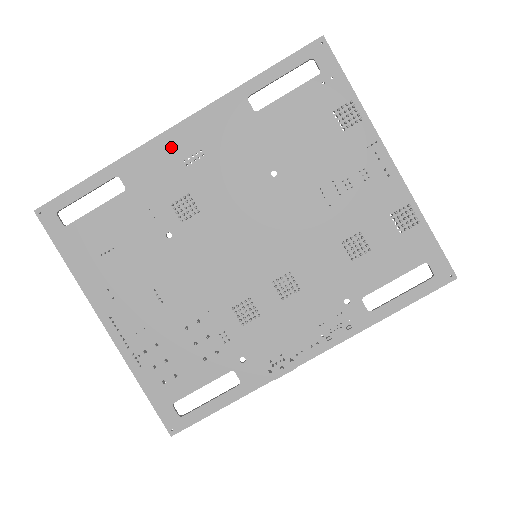
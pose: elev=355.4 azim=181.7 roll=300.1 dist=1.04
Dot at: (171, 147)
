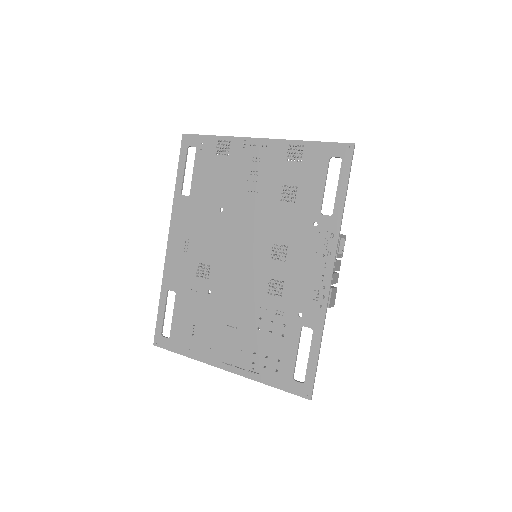
Dot at: (174, 252)
